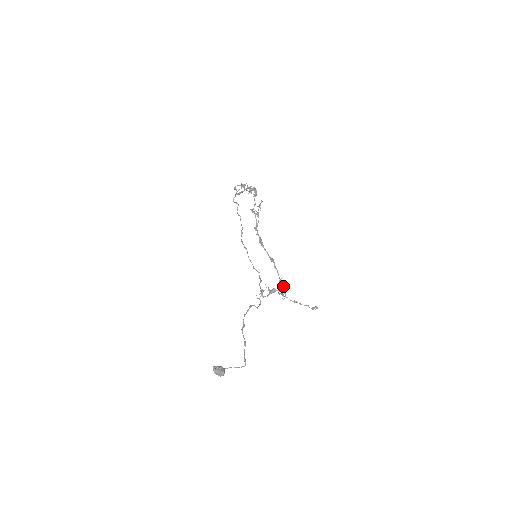
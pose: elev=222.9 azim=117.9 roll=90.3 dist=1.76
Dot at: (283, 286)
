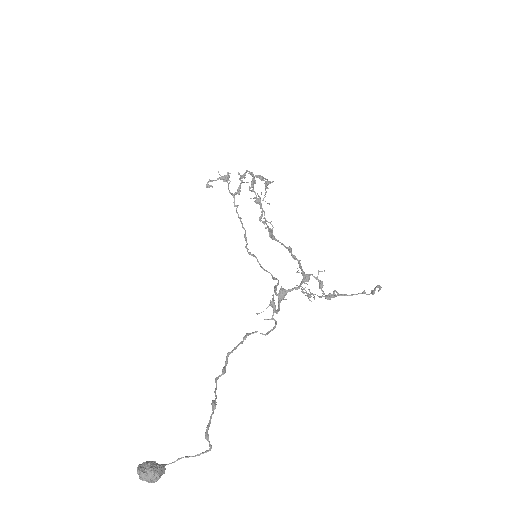
Dot at: occluded
